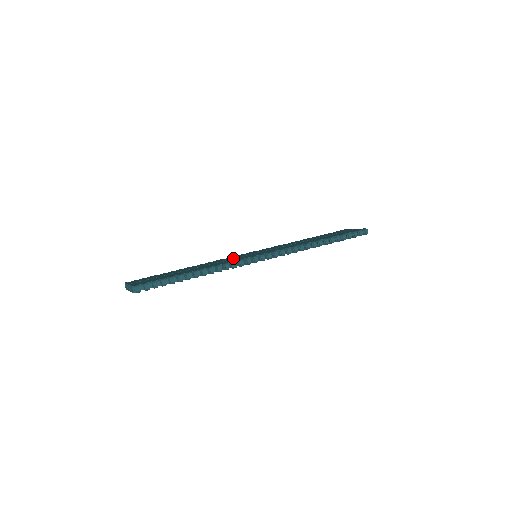
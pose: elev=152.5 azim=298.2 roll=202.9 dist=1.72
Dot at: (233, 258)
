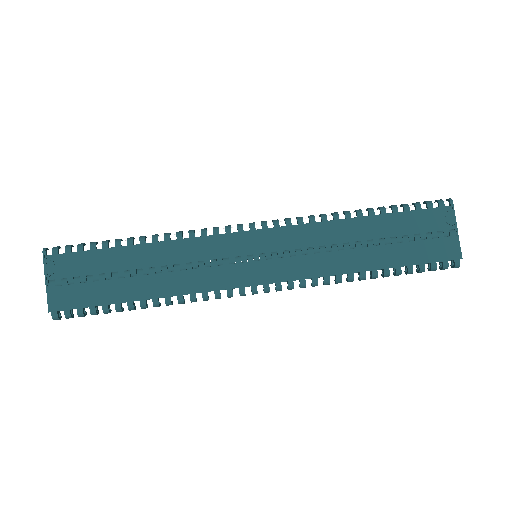
Dot at: (216, 259)
